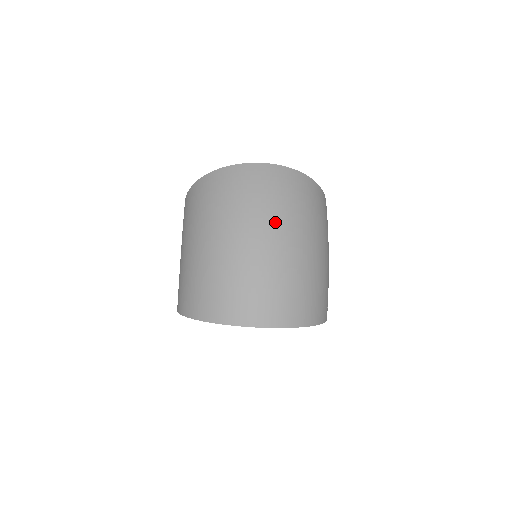
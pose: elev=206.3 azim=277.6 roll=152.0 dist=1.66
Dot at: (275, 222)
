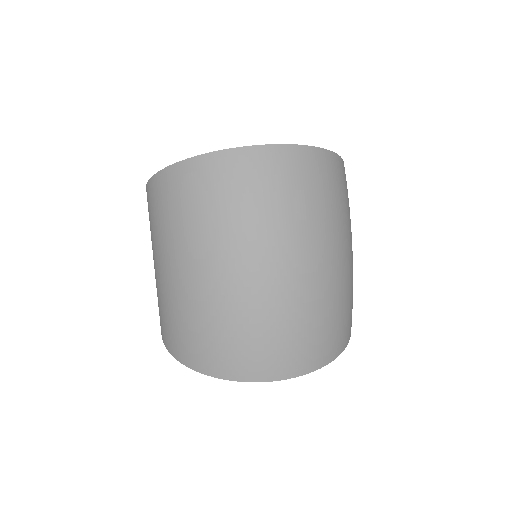
Dot at: (291, 241)
